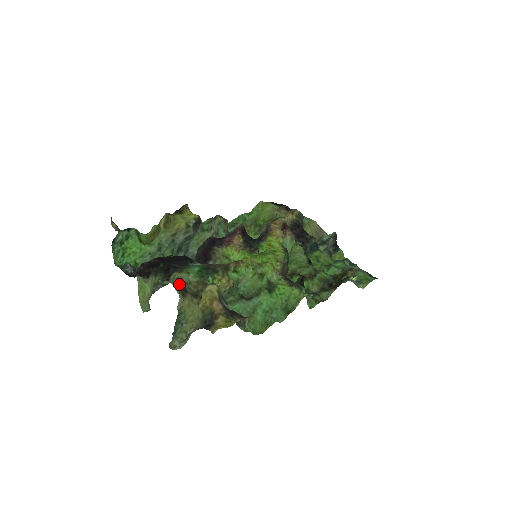
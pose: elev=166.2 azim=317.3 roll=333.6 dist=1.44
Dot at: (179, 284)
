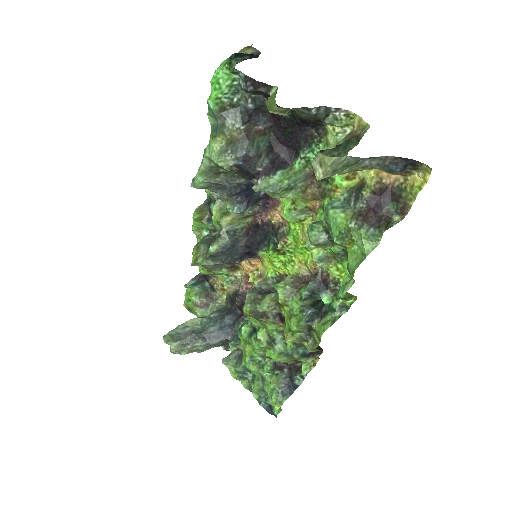
Dot at: (357, 125)
